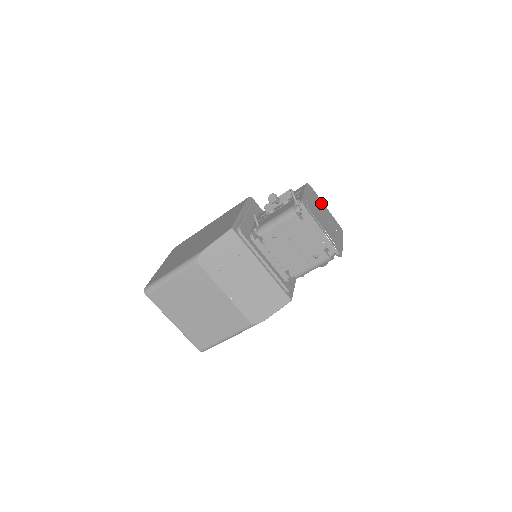
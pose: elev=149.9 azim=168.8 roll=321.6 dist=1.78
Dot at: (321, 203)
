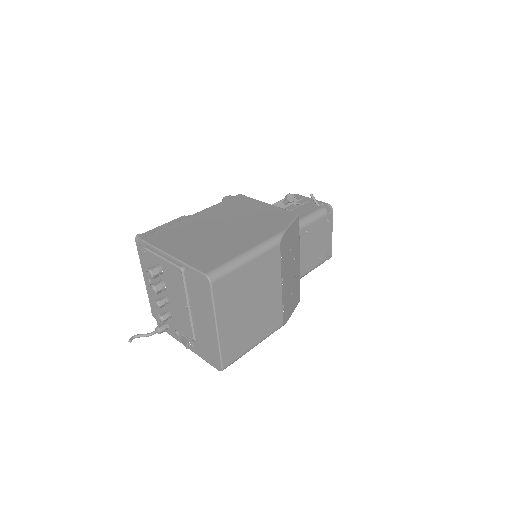
Dot at: occluded
